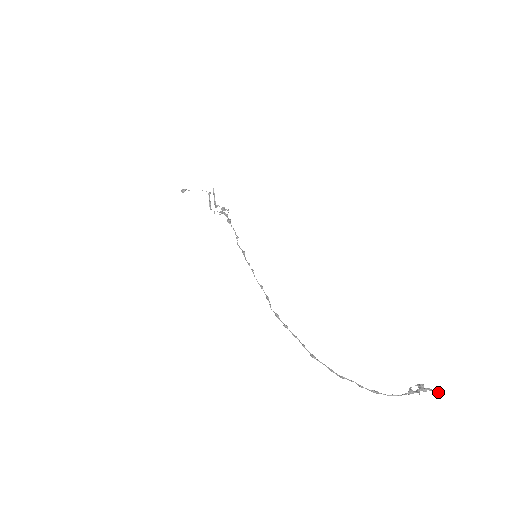
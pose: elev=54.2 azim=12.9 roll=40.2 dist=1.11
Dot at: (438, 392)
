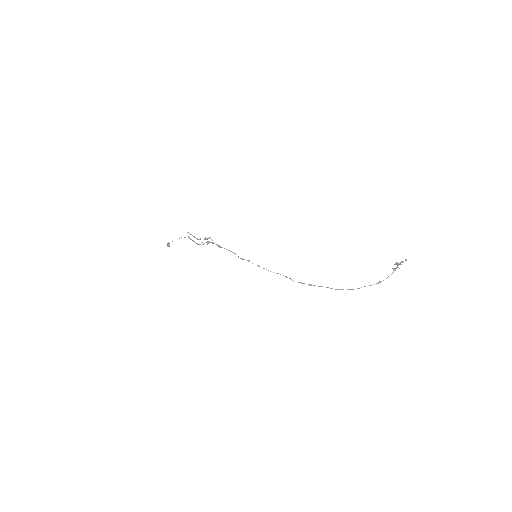
Dot at: (406, 260)
